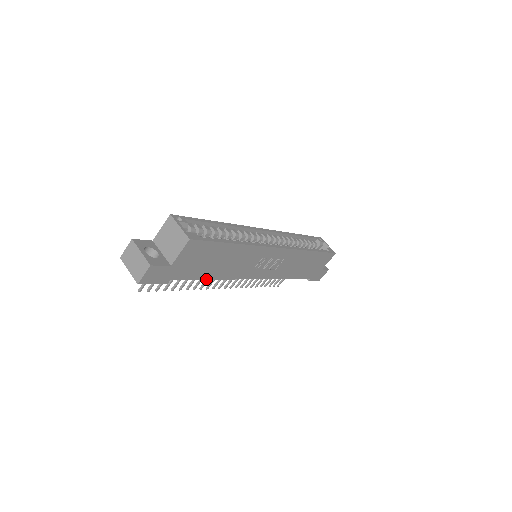
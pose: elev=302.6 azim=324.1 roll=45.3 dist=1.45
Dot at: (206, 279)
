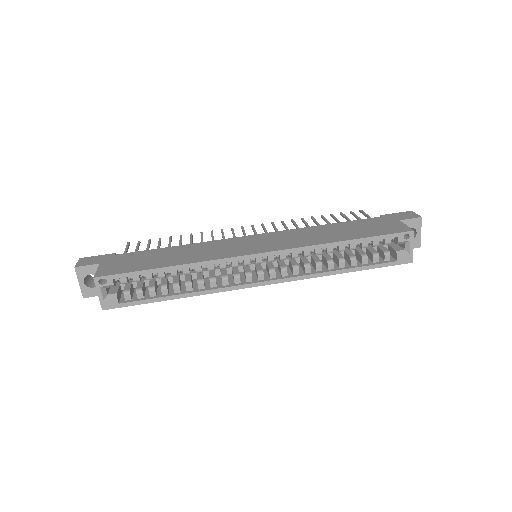
Dot at: occluded
